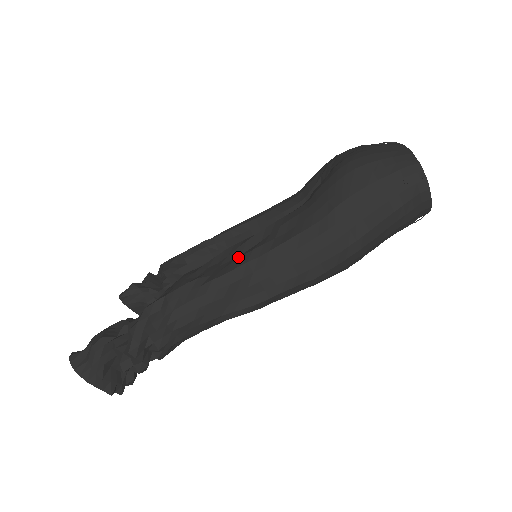
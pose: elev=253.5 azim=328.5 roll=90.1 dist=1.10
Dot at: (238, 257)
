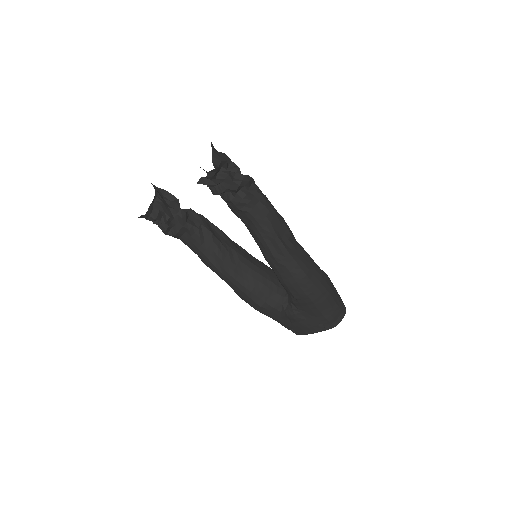
Dot at: occluded
